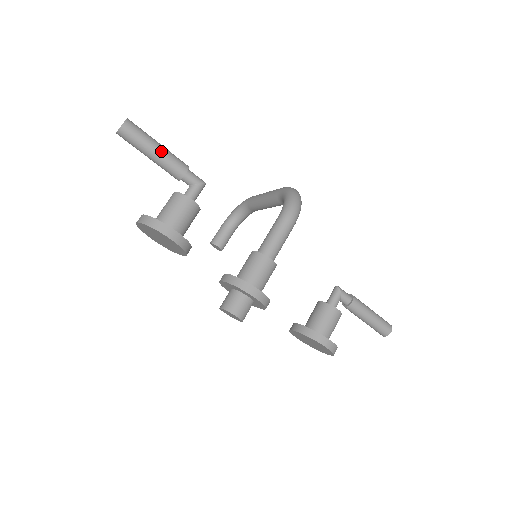
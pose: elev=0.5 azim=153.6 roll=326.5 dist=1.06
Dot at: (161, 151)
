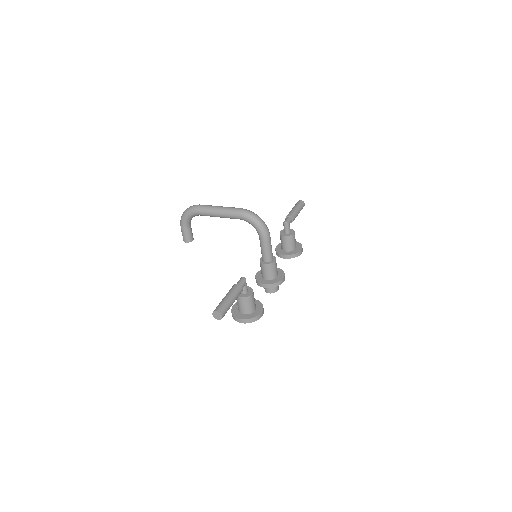
Dot at: (234, 300)
